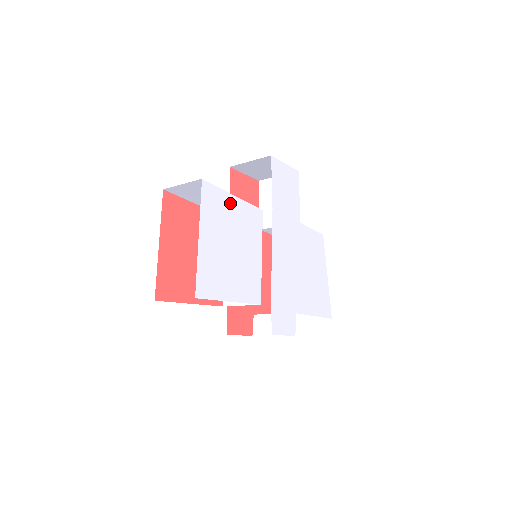
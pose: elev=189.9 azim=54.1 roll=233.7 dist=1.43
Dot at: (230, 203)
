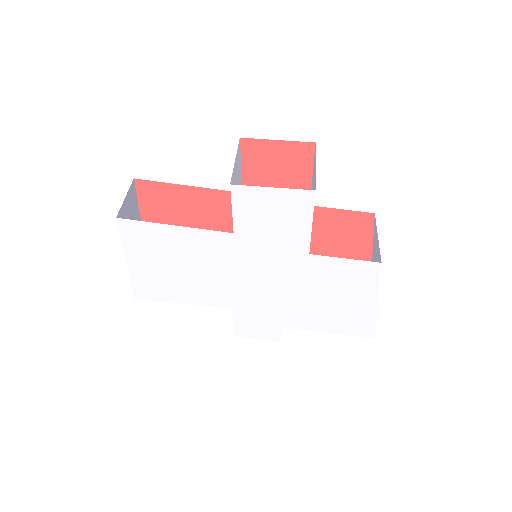
Dot at: (169, 233)
